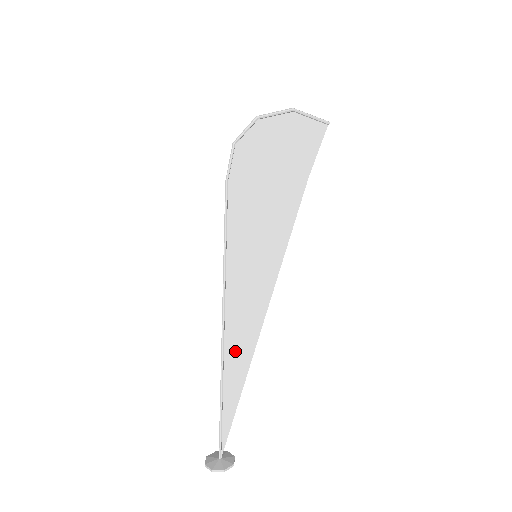
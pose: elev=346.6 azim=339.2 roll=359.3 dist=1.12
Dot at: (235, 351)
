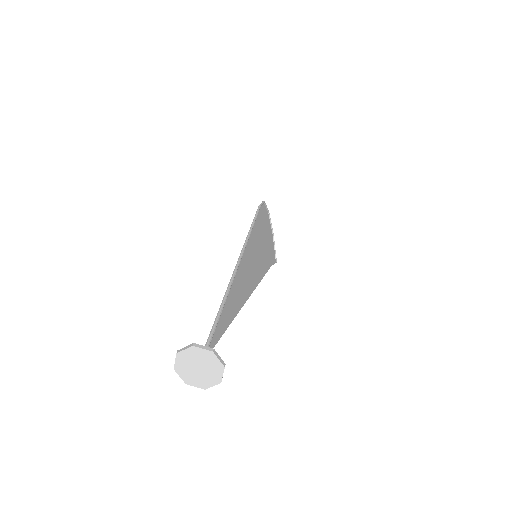
Dot at: (238, 285)
